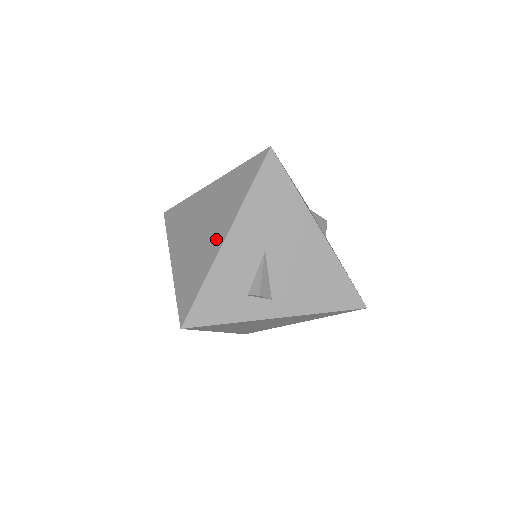
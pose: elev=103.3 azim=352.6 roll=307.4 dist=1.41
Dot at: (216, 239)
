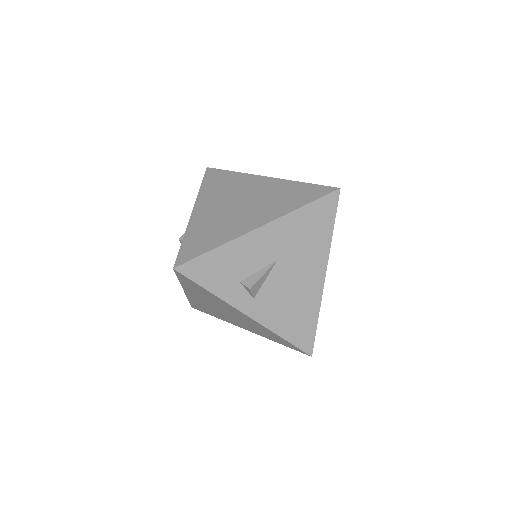
Dot at: (249, 222)
